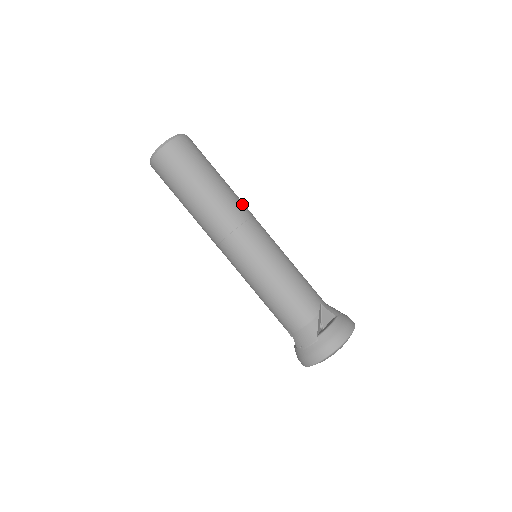
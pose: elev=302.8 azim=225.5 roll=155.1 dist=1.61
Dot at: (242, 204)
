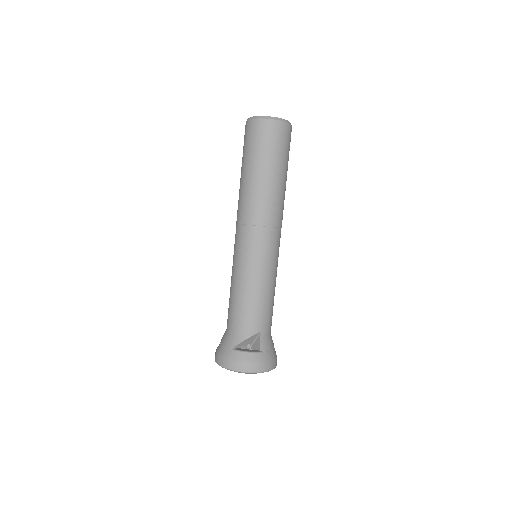
Dot at: (277, 211)
